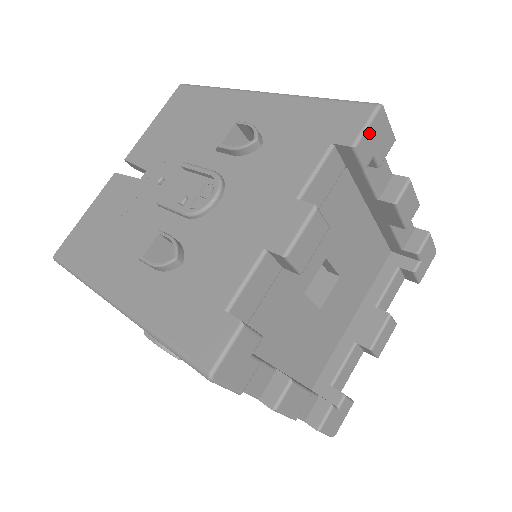
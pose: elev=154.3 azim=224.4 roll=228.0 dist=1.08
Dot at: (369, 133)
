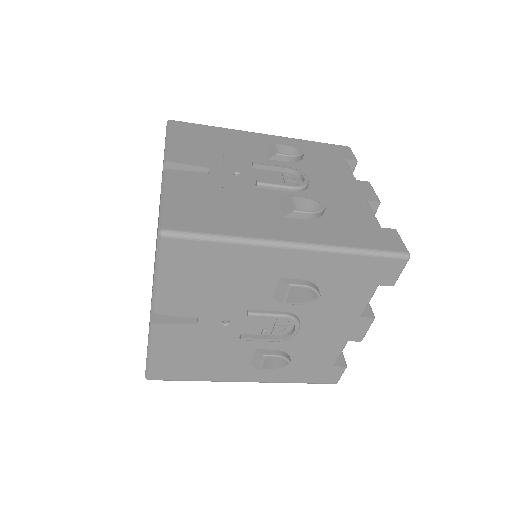
Dot at: occluded
